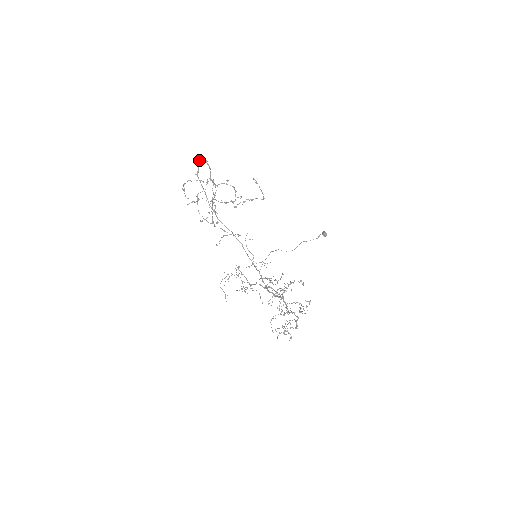
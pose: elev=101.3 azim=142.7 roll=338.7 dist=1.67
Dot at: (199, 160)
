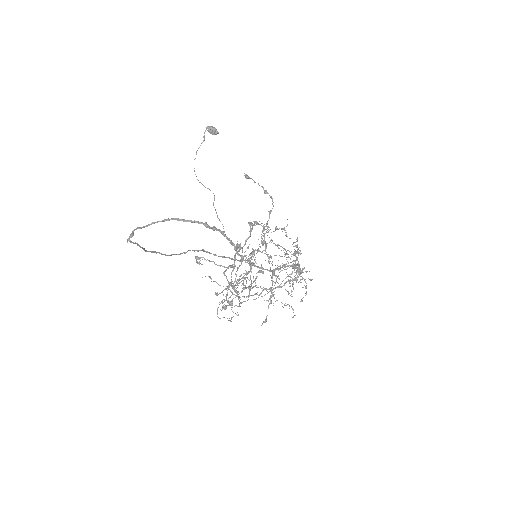
Dot at: occluded
